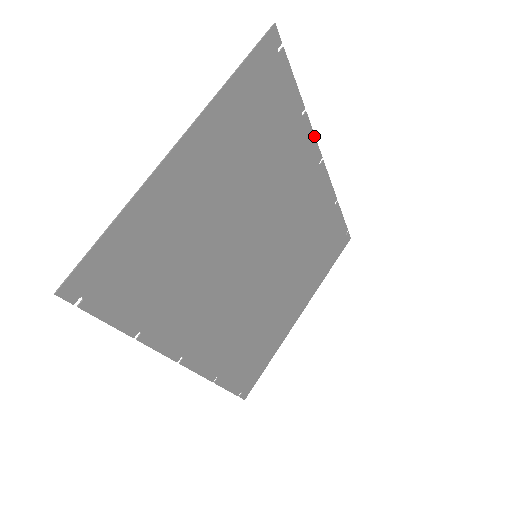
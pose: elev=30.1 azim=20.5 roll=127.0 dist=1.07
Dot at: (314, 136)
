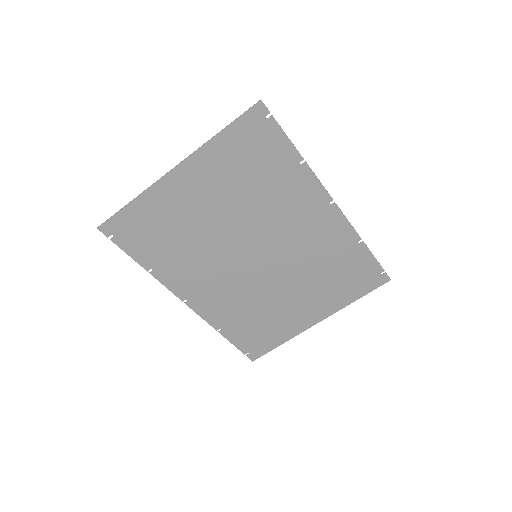
Dot at: (319, 181)
